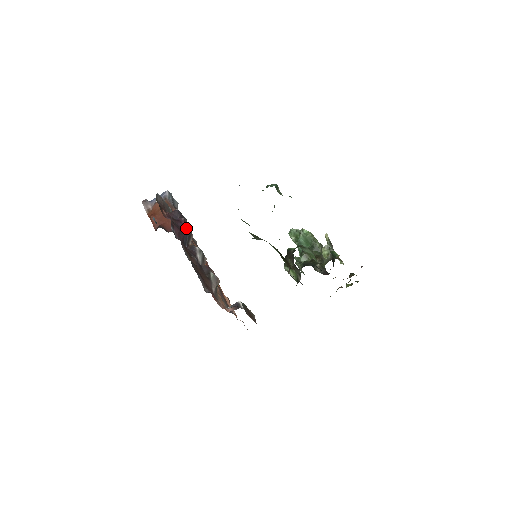
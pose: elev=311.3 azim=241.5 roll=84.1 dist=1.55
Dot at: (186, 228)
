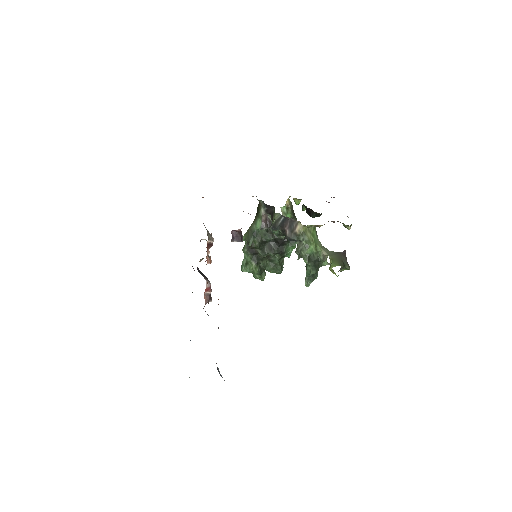
Dot at: (205, 276)
